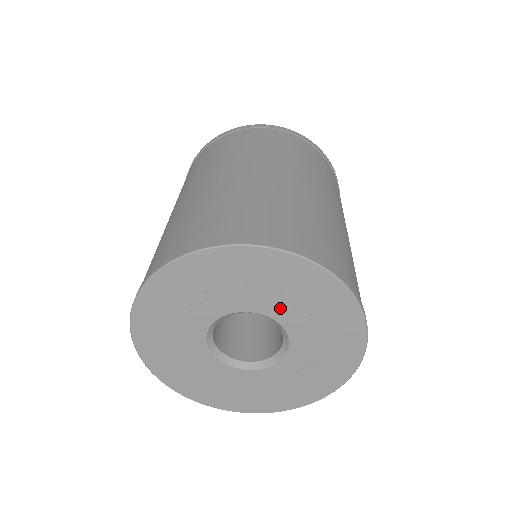
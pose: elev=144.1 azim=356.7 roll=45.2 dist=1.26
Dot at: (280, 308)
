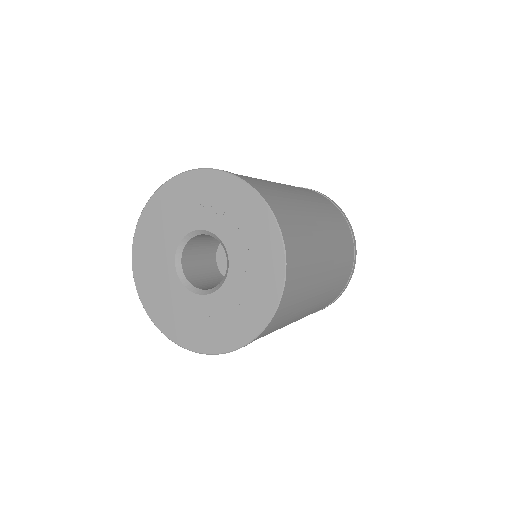
Dot at: (239, 253)
